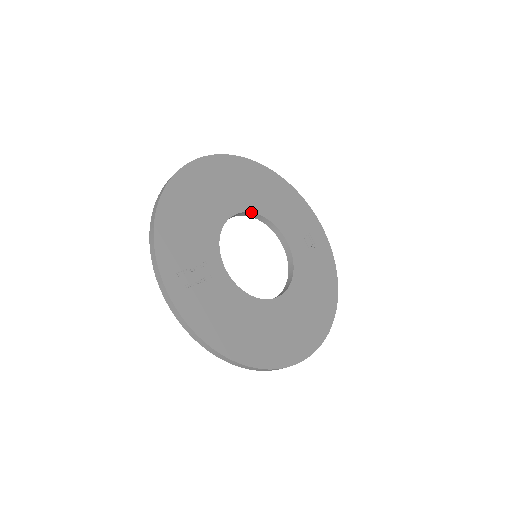
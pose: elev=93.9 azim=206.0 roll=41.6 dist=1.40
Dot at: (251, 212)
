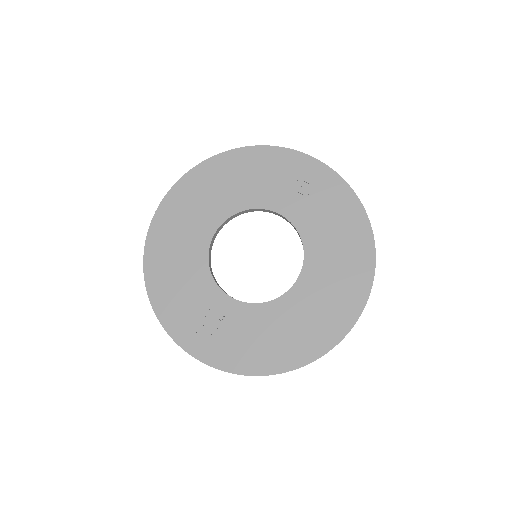
Dot at: (226, 220)
